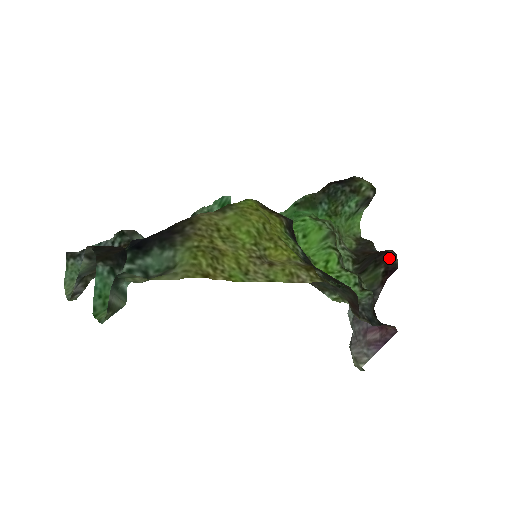
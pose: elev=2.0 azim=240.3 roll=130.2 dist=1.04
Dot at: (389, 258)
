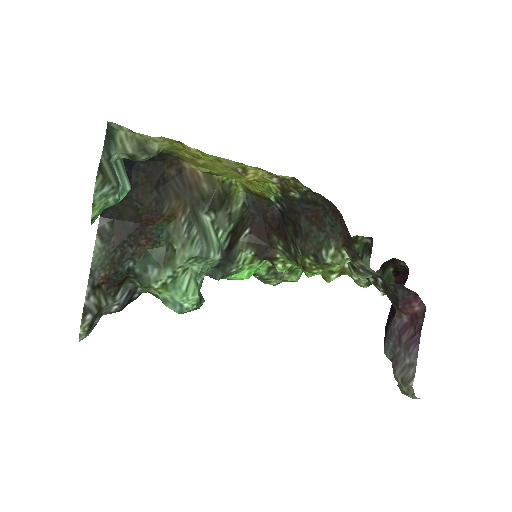
Dot at: (395, 261)
